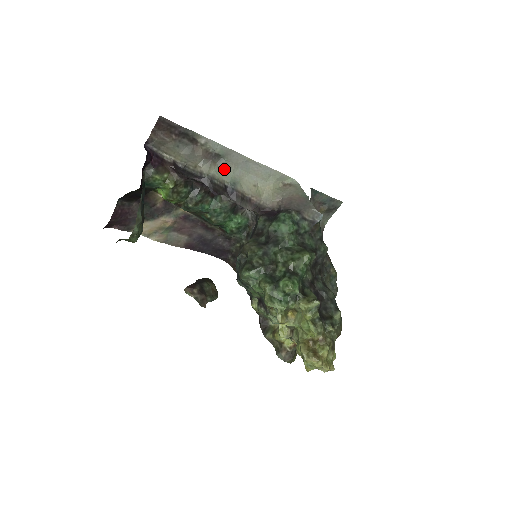
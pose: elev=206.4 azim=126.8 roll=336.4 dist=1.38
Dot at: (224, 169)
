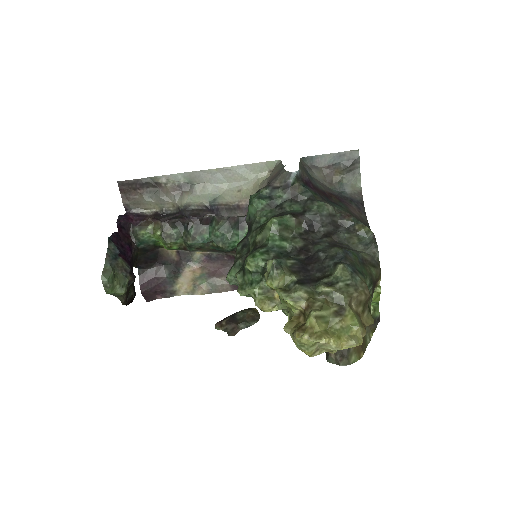
Dot at: (199, 193)
